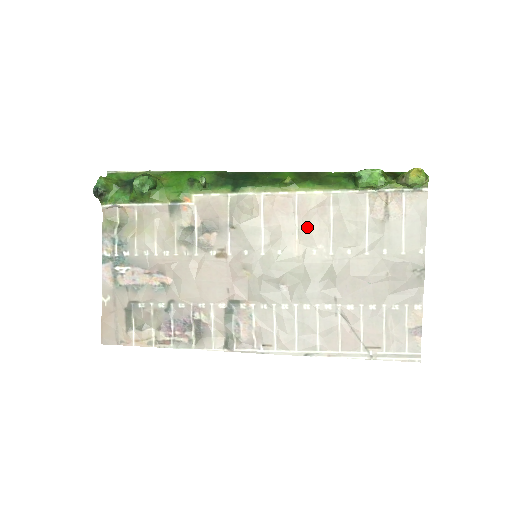
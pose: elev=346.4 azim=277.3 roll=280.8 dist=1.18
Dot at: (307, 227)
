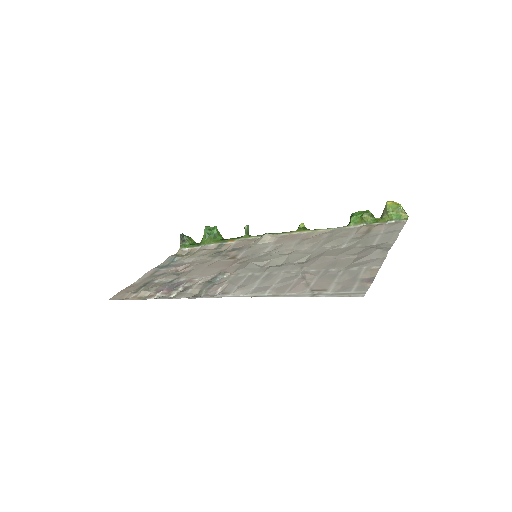
Dot at: (303, 242)
